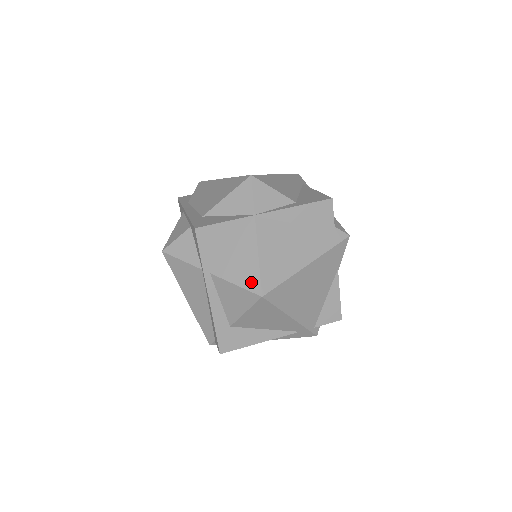
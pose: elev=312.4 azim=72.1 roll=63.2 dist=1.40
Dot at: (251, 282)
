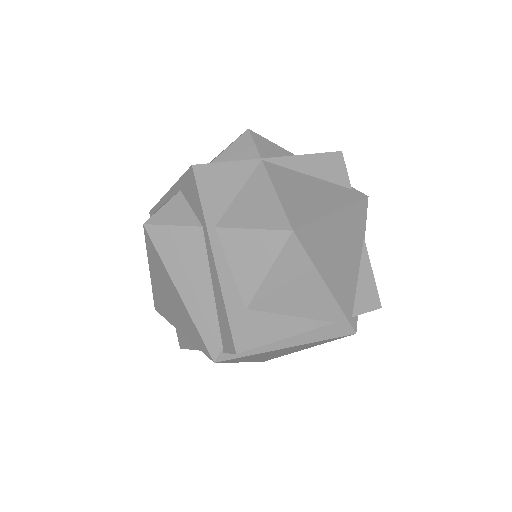
Dot at: (273, 220)
